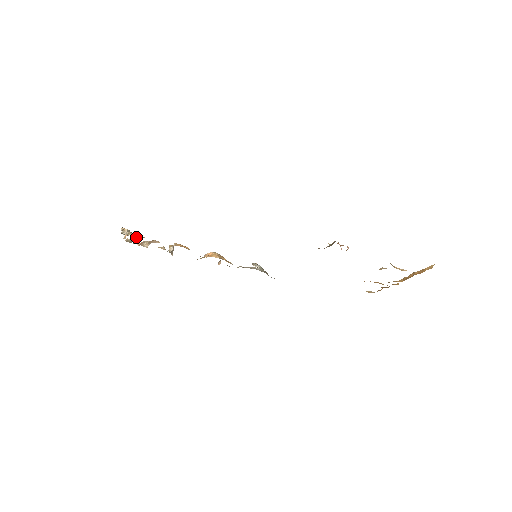
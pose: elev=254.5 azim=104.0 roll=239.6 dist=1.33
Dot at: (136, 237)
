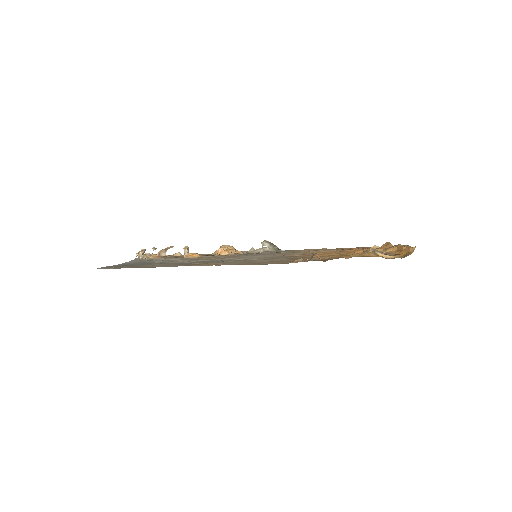
Dot at: occluded
